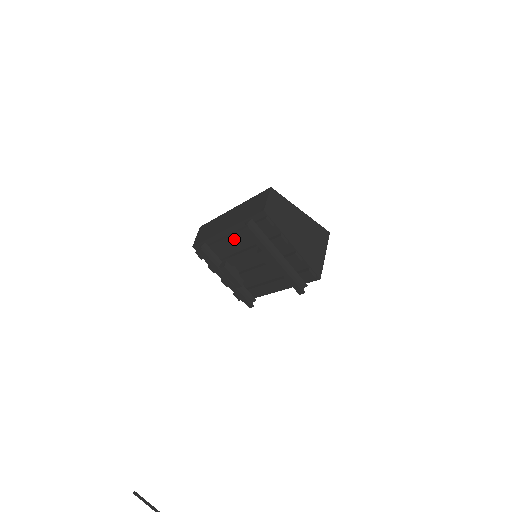
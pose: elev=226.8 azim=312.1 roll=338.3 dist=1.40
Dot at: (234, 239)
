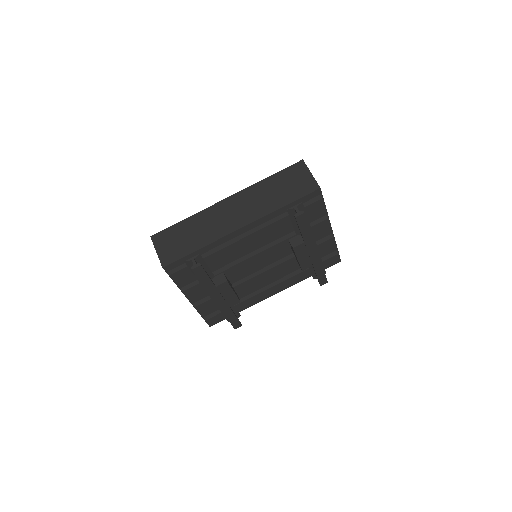
Dot at: (256, 237)
